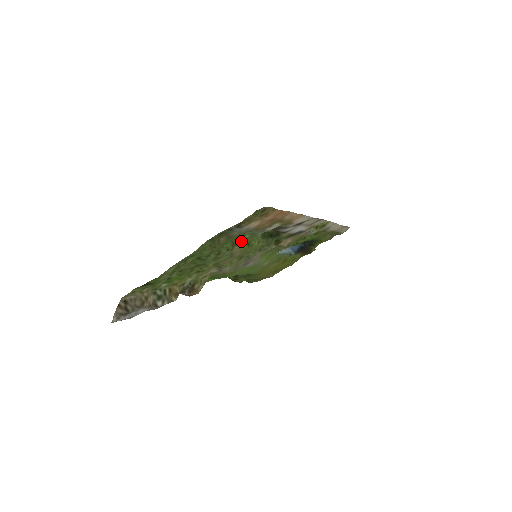
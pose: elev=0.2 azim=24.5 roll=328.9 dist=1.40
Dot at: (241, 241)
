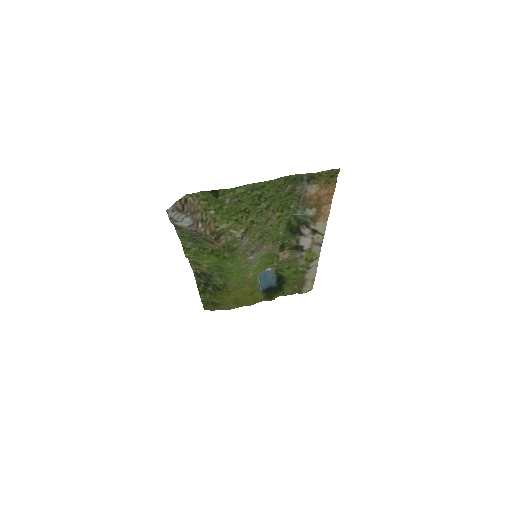
Dot at: (283, 211)
